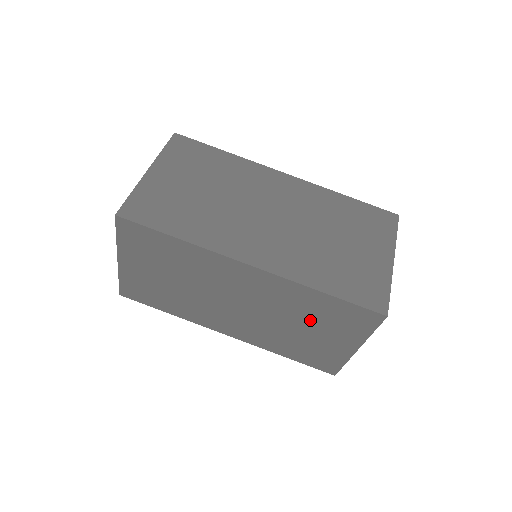
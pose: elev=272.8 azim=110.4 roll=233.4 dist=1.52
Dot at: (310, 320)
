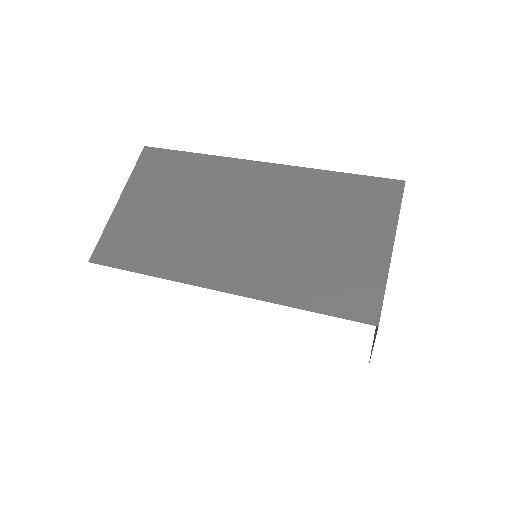
Dot at: (328, 217)
